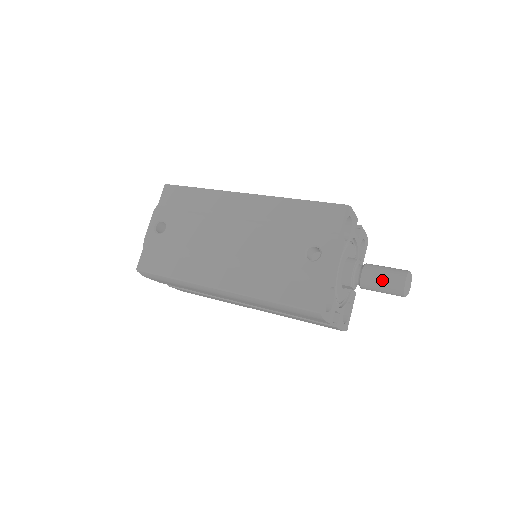
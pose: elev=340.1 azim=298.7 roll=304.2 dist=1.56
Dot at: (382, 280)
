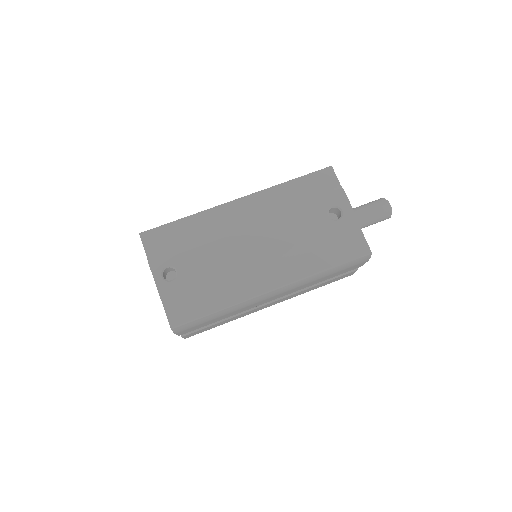
Dot at: (374, 213)
